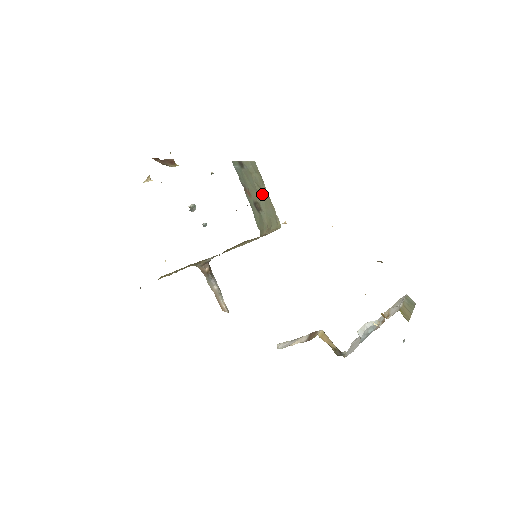
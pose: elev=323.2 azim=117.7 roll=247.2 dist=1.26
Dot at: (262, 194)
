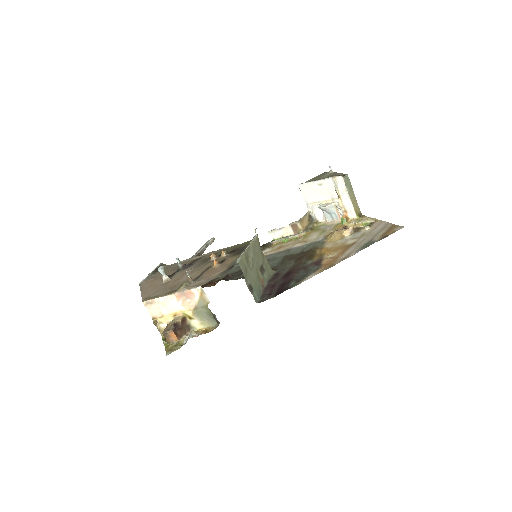
Dot at: (253, 259)
